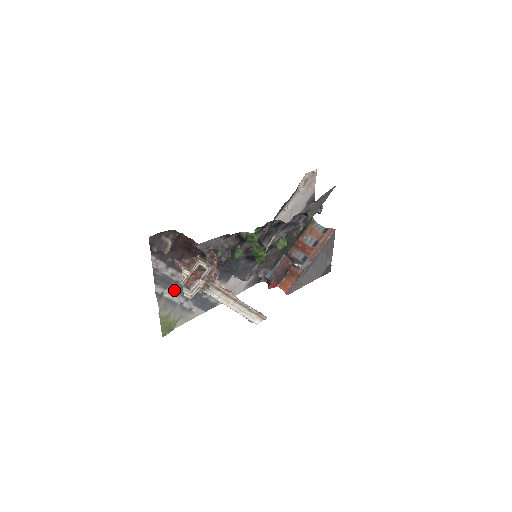
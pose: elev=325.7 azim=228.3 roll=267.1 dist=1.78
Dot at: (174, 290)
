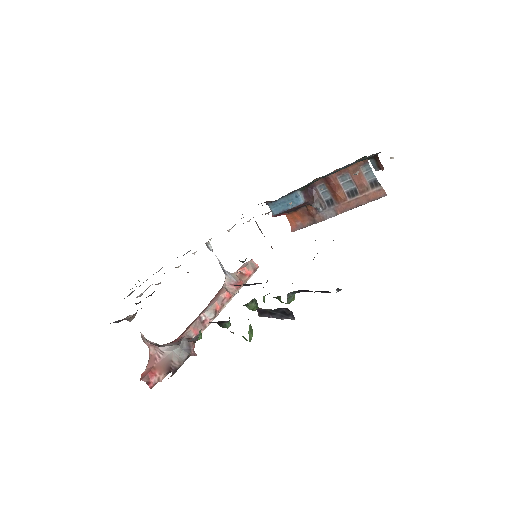
Dot at: occluded
